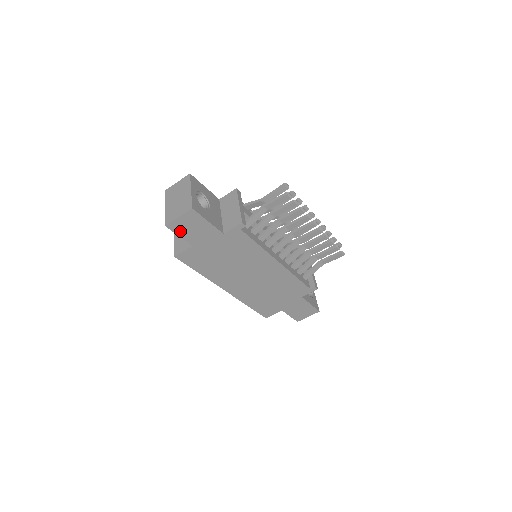
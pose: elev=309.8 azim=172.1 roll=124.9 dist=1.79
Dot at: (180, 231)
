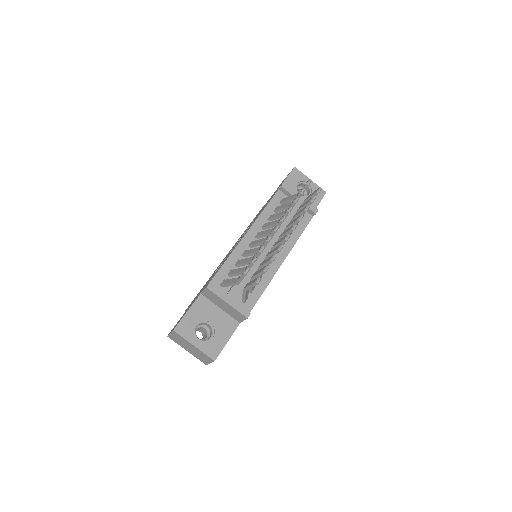
Dot at: occluded
